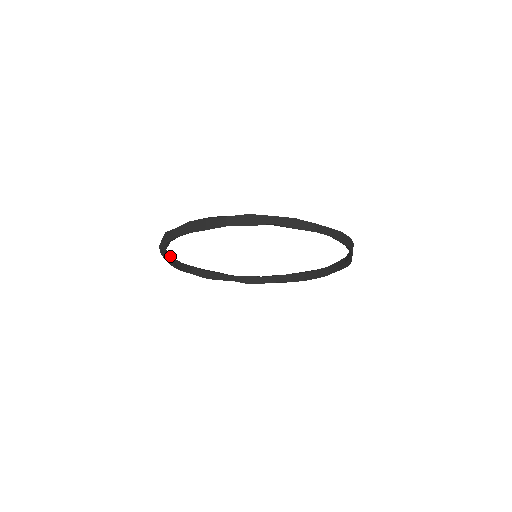
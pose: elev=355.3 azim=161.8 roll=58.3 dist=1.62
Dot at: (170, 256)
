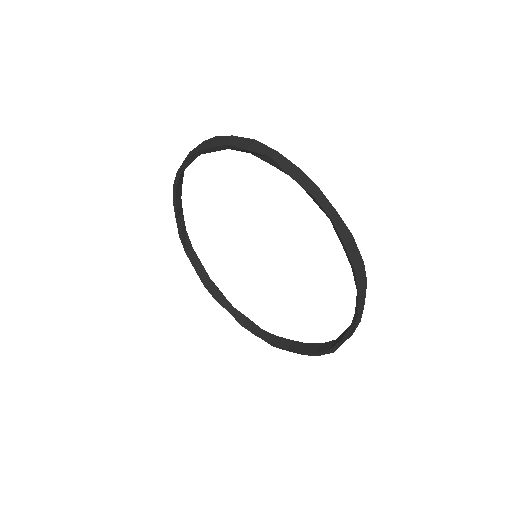
Dot at: (183, 222)
